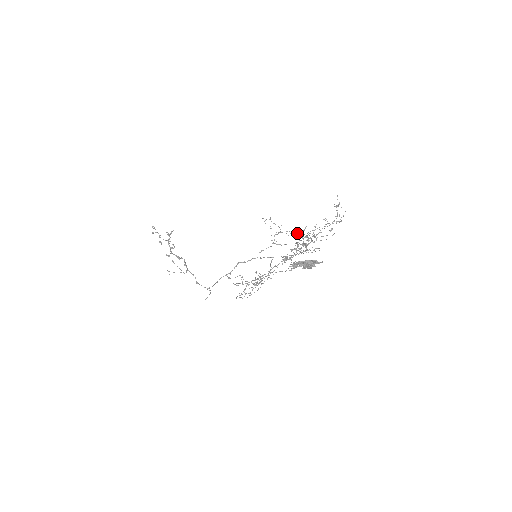
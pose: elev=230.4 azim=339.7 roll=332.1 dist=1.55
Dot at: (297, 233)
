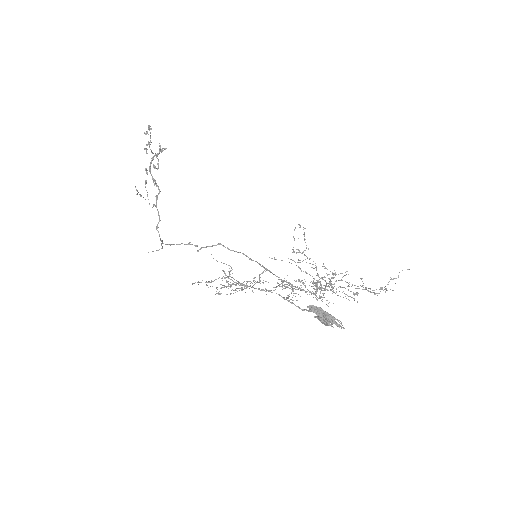
Dot at: (316, 267)
